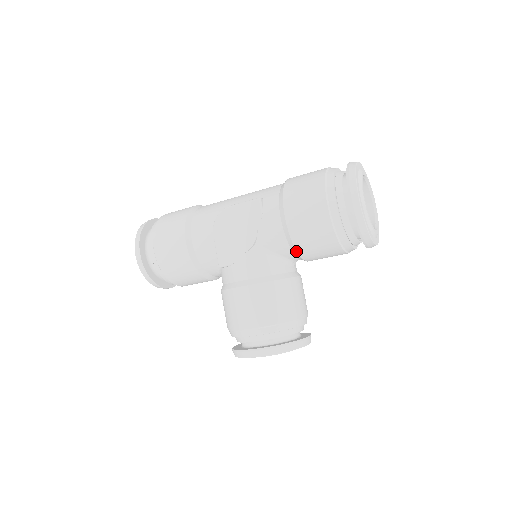
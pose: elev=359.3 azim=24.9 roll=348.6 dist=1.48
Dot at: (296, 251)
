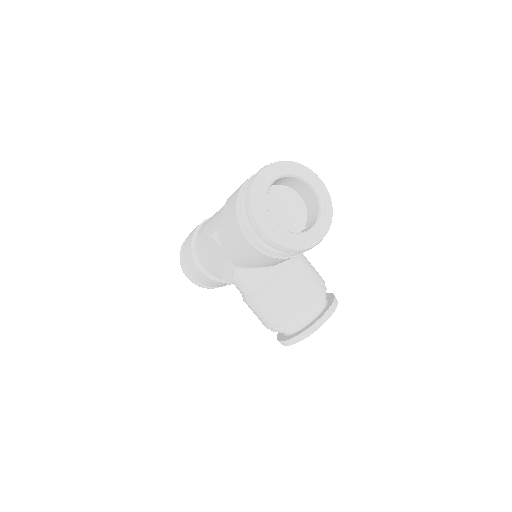
Dot at: (262, 266)
